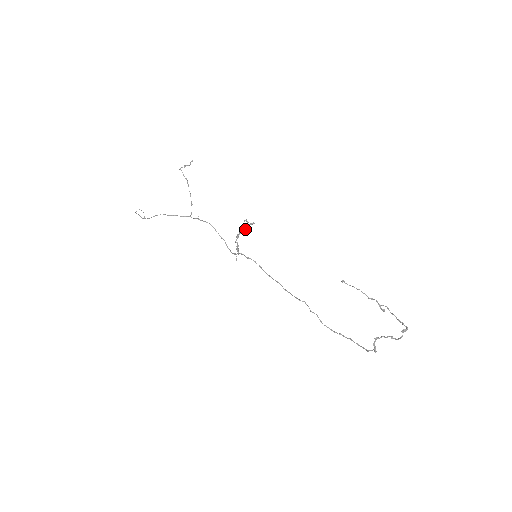
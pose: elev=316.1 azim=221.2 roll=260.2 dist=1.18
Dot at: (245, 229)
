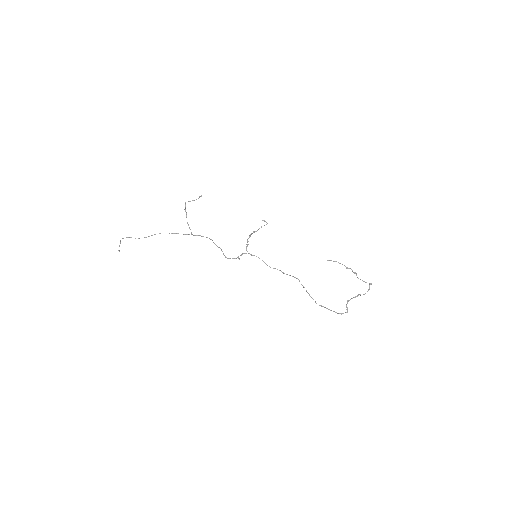
Dot at: (258, 229)
